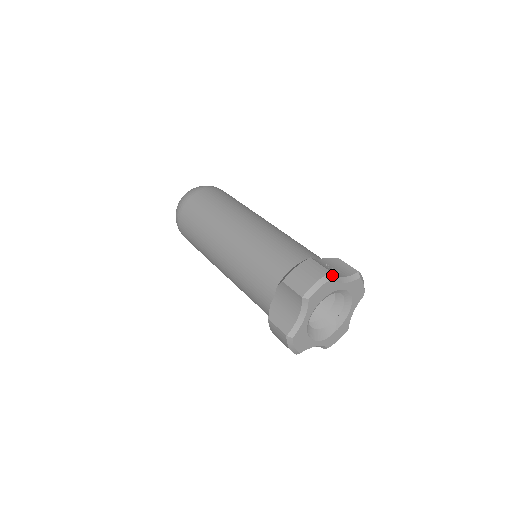
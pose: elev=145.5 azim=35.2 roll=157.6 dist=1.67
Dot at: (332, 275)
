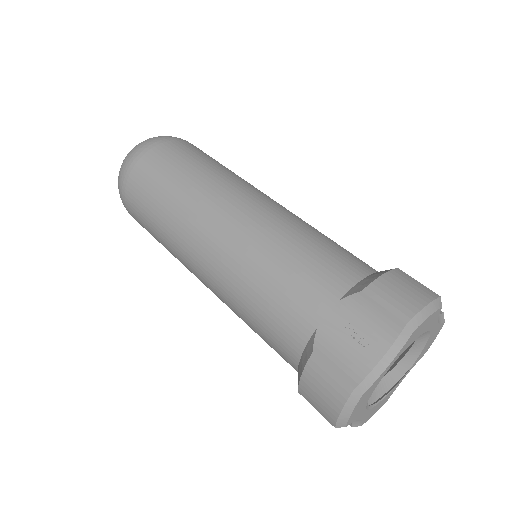
Dot at: (359, 388)
